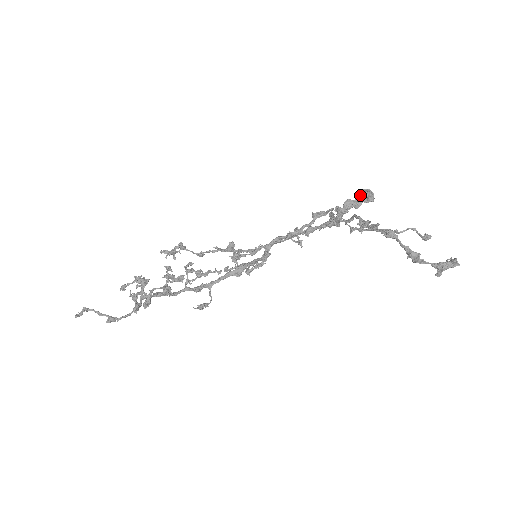
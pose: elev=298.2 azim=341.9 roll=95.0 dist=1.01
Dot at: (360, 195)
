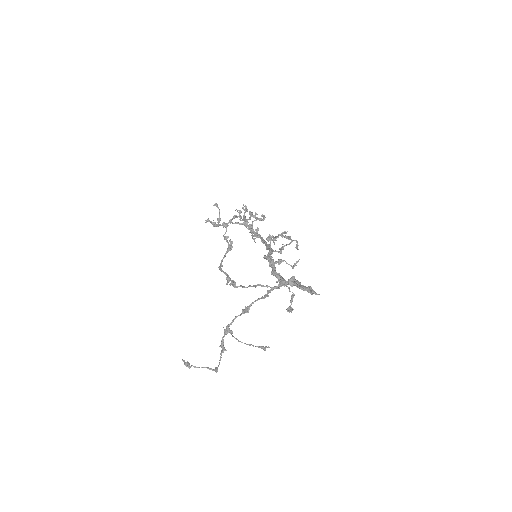
Dot at: (300, 286)
